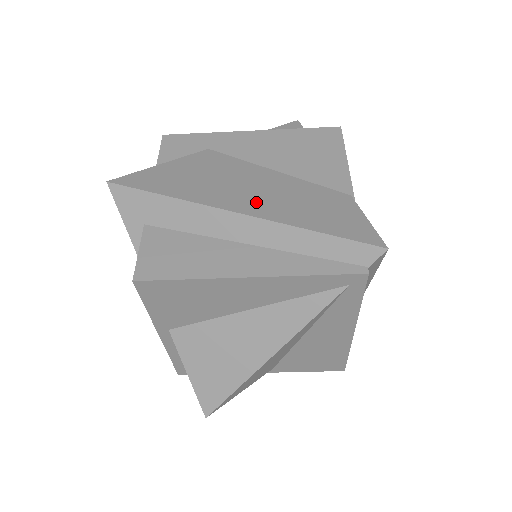
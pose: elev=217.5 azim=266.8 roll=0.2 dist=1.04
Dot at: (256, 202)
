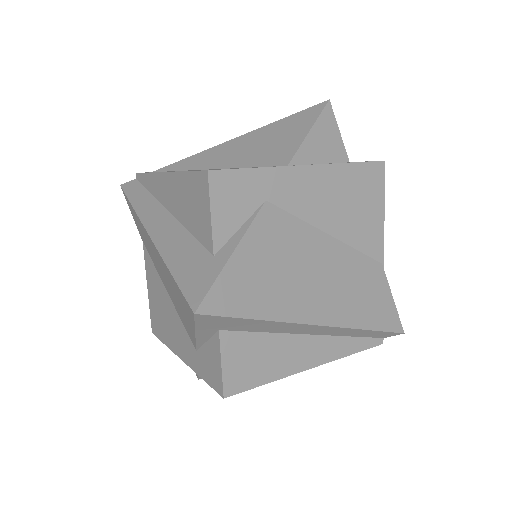
Dot at: (327, 302)
